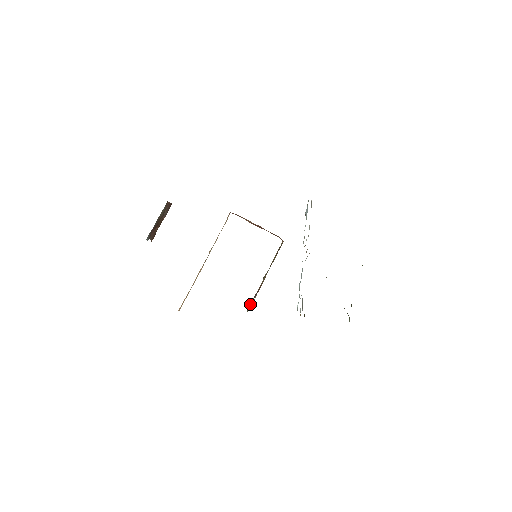
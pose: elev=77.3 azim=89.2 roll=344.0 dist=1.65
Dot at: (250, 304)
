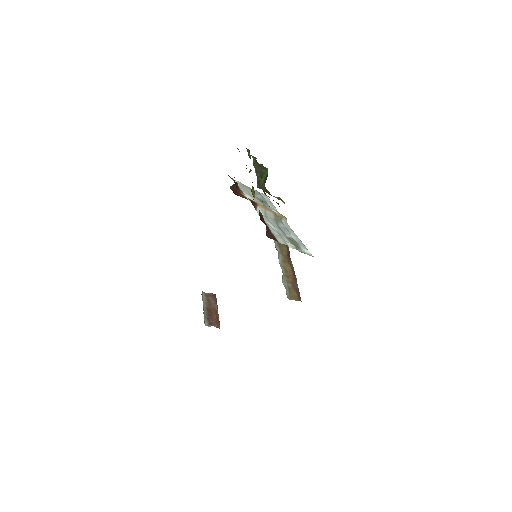
Dot at: (290, 293)
